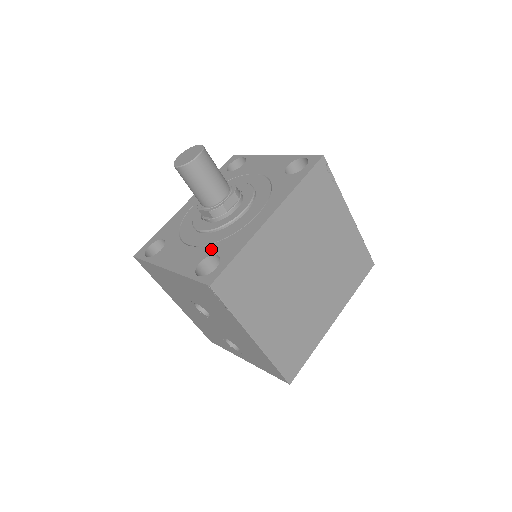
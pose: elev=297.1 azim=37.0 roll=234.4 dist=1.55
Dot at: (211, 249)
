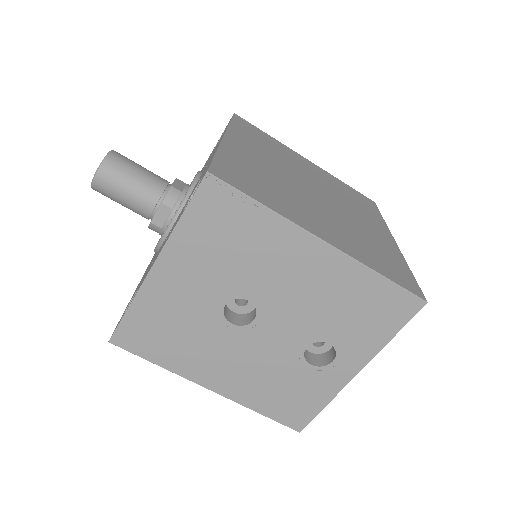
Dot at: (187, 201)
